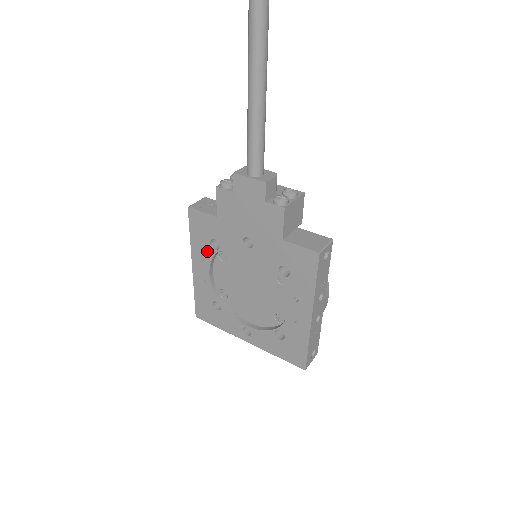
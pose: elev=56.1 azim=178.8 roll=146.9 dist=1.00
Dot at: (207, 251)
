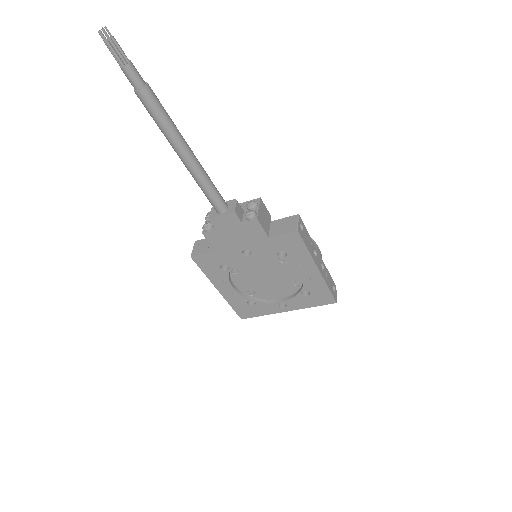
Dot at: (222, 275)
